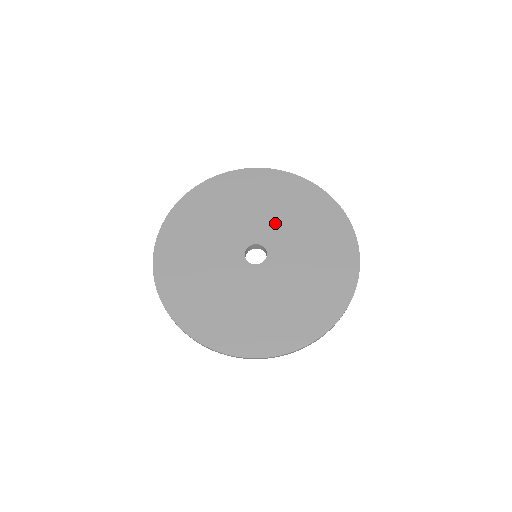
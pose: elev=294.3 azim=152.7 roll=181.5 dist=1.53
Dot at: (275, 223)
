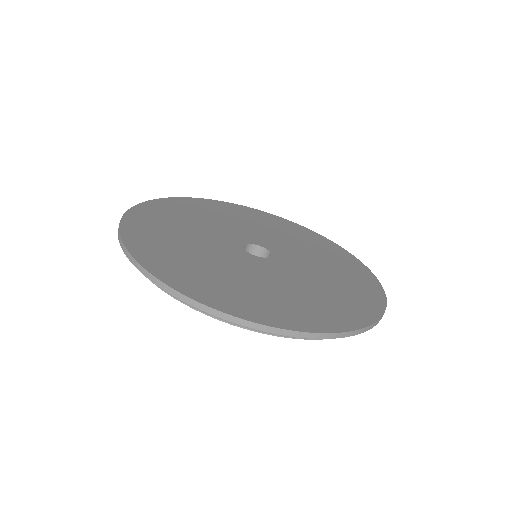
Dot at: (299, 253)
